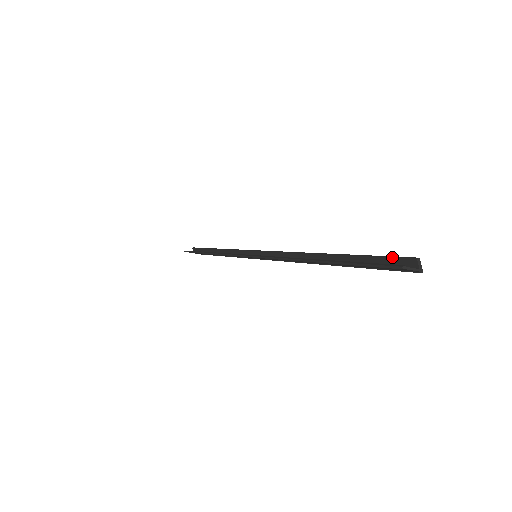
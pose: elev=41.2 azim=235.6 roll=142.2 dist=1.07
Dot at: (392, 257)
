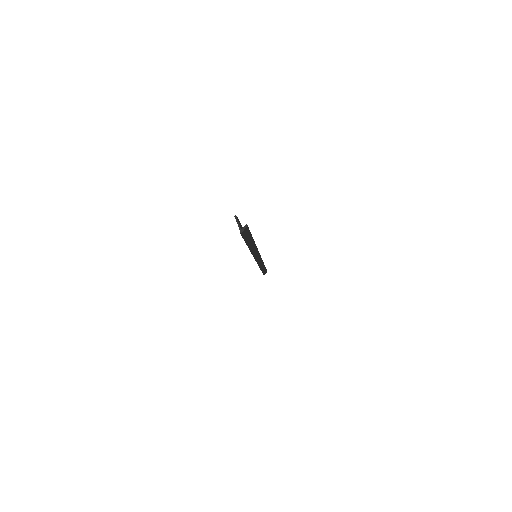
Dot at: occluded
